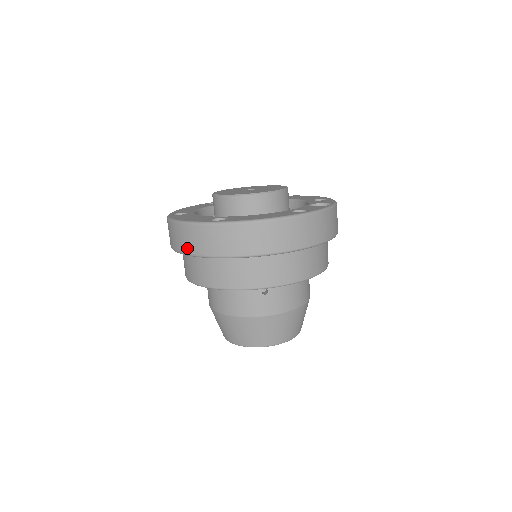
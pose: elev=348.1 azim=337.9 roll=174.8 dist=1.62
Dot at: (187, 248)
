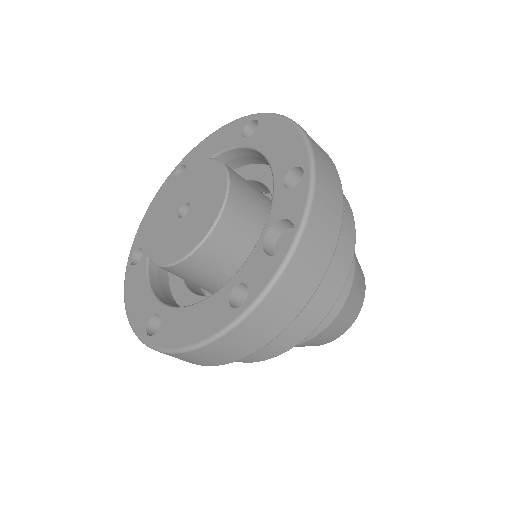
Dot at: occluded
